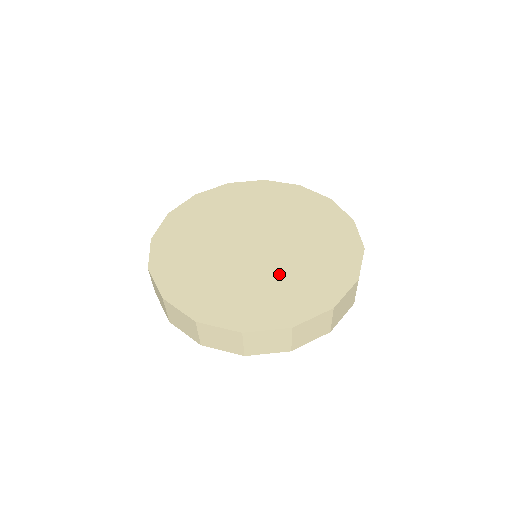
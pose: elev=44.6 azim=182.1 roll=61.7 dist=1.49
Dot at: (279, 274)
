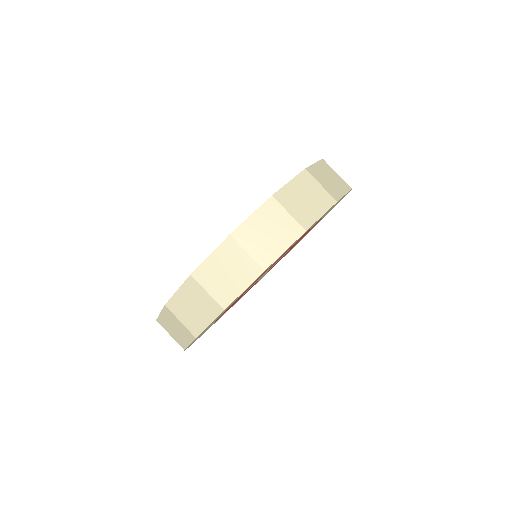
Dot at: occluded
